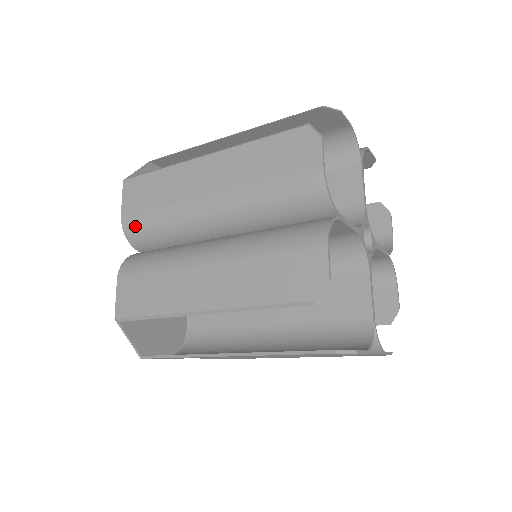
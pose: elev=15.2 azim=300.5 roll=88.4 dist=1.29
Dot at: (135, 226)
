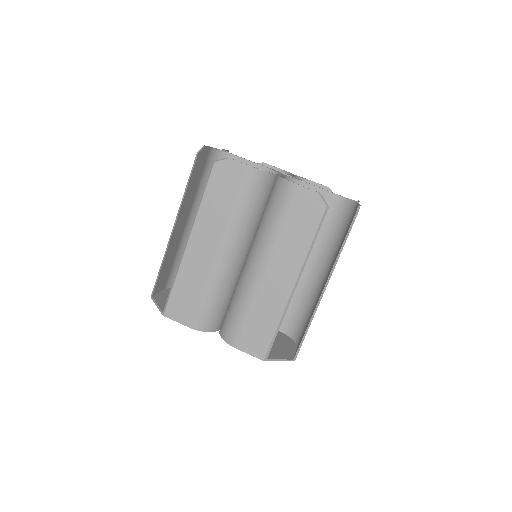
Dot at: occluded
